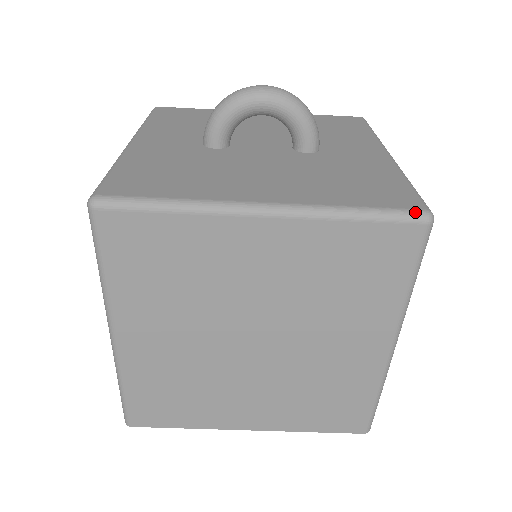
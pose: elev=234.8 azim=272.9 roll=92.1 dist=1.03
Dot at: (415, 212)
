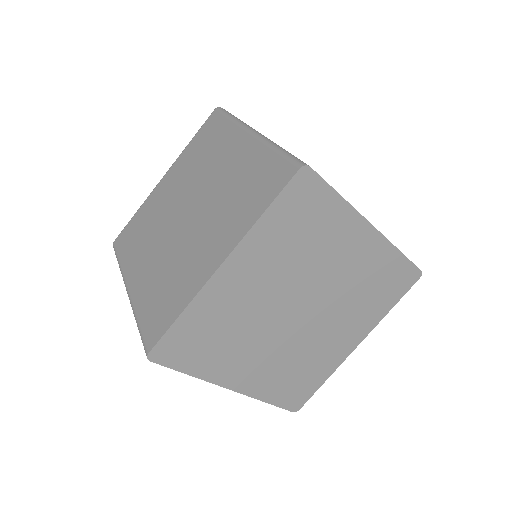
Dot at: occluded
